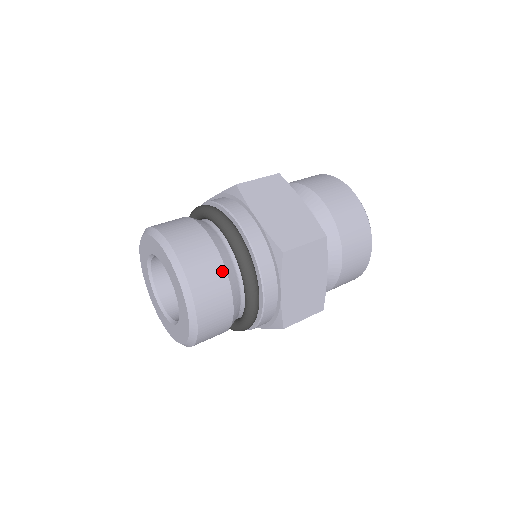
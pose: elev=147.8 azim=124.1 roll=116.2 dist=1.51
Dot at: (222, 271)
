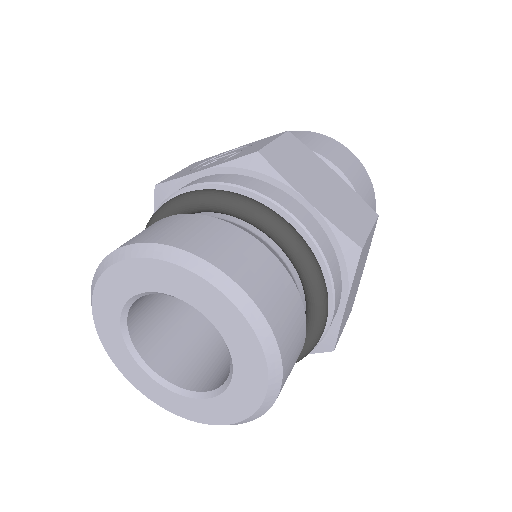
Dot at: (296, 296)
